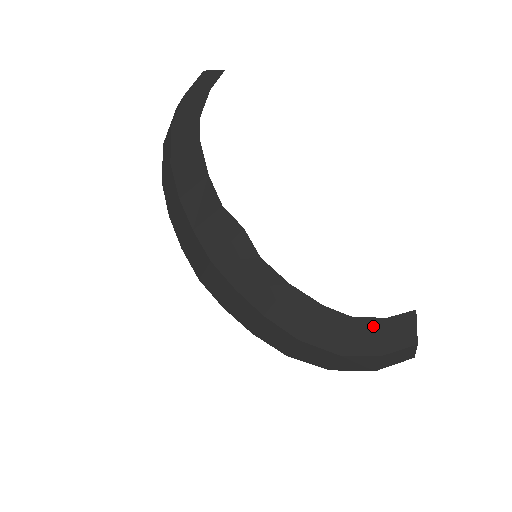
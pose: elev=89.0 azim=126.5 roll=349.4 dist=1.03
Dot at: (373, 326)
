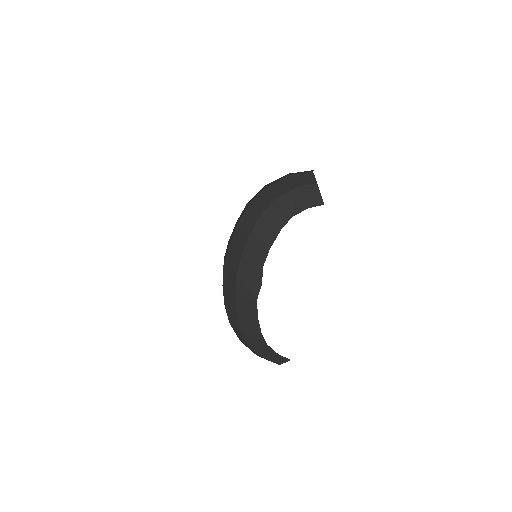
Dot at: (271, 352)
